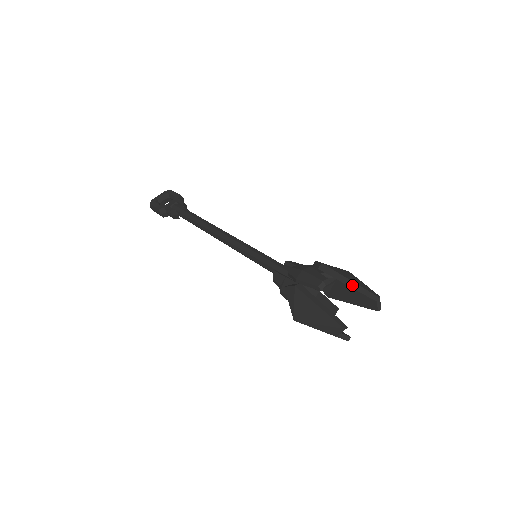
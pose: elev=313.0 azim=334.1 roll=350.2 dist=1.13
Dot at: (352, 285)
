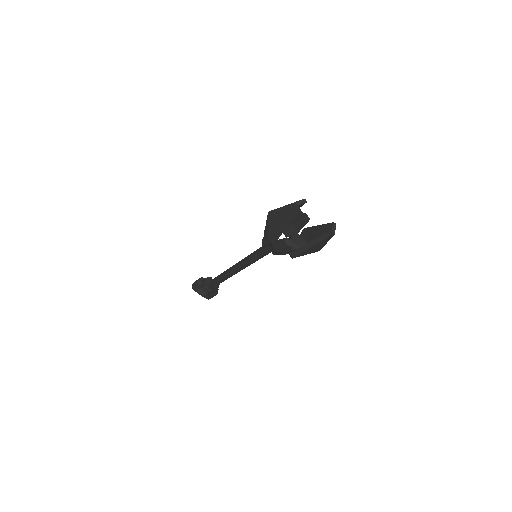
Dot at: (322, 225)
